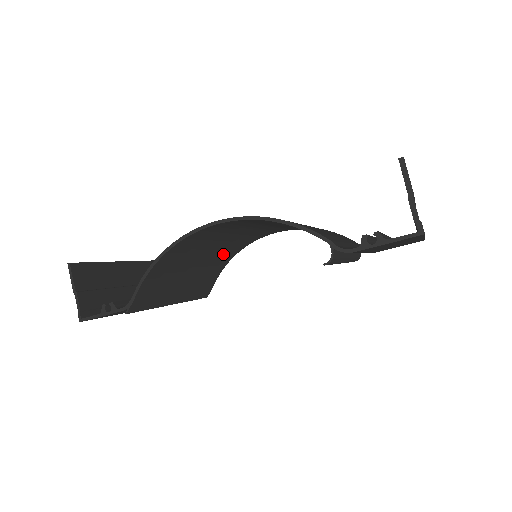
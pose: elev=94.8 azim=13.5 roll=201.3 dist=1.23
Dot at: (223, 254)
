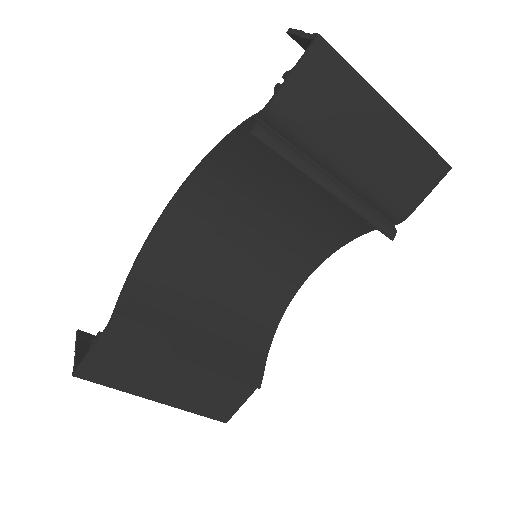
Dot at: (251, 309)
